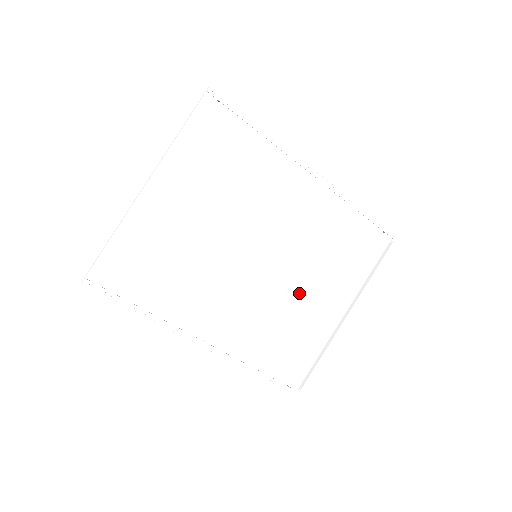
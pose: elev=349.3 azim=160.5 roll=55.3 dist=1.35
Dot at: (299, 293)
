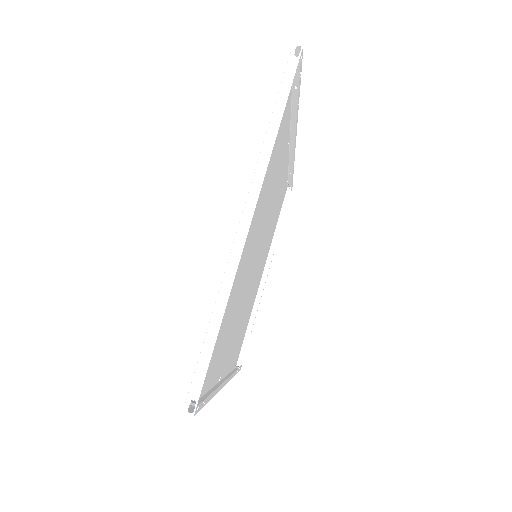
Dot at: (257, 275)
